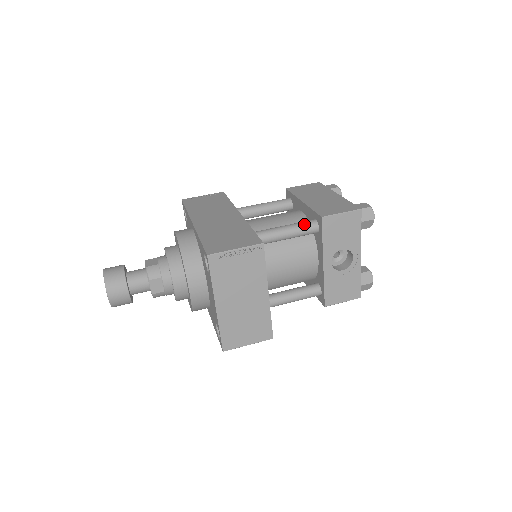
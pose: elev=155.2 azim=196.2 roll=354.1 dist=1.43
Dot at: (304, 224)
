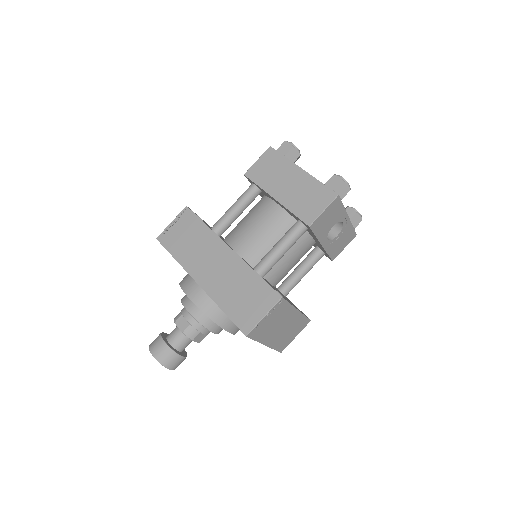
Dot at: (294, 234)
